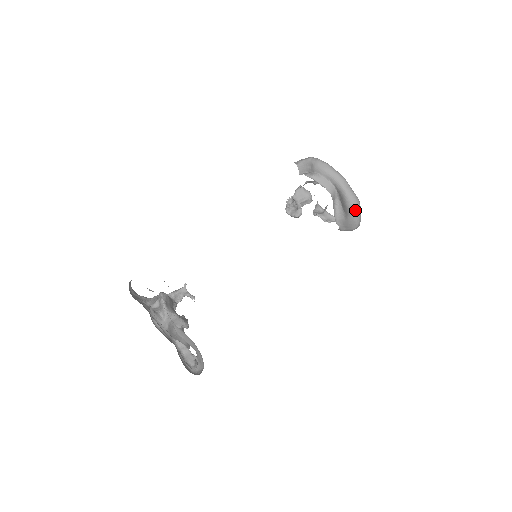
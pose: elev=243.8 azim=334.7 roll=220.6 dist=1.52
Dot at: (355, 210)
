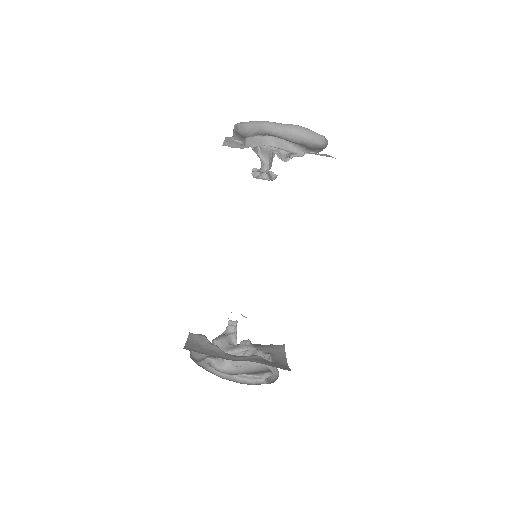
Dot at: (300, 139)
